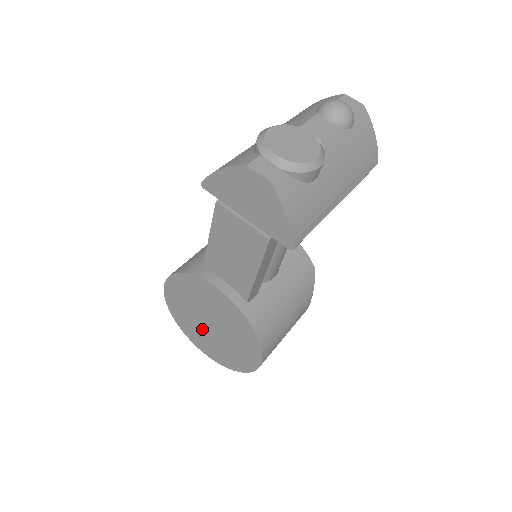
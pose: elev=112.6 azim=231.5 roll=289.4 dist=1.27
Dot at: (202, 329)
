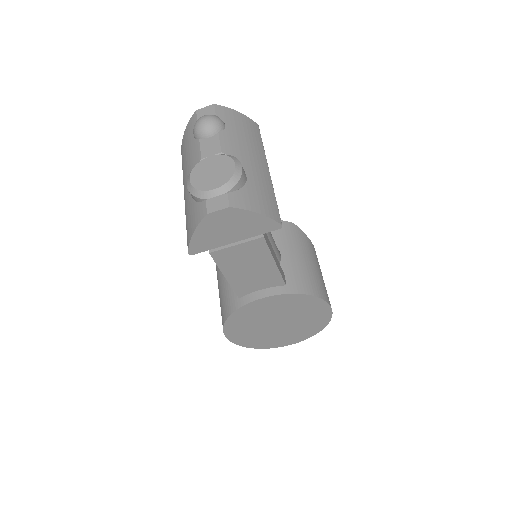
Dot at: (275, 332)
